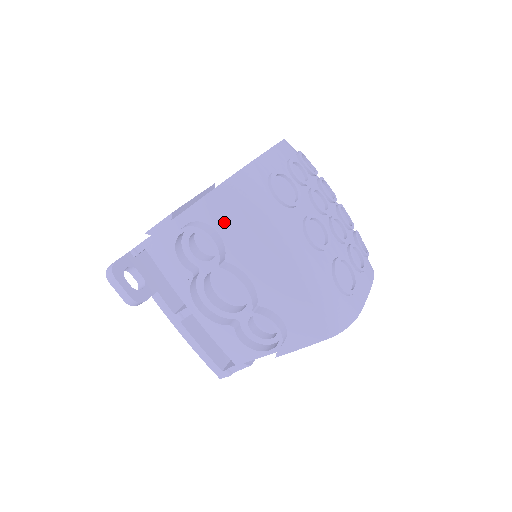
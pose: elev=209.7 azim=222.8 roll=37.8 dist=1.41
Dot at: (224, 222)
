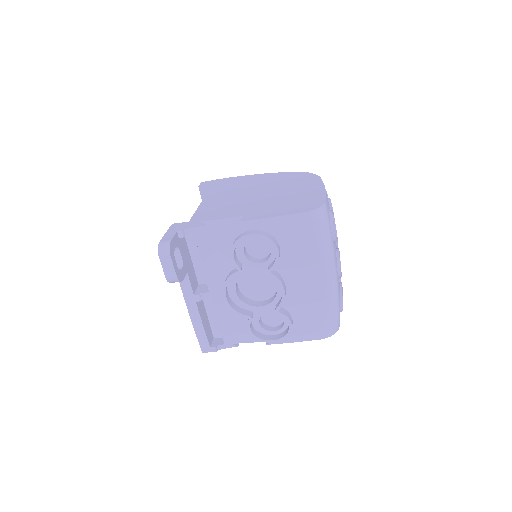
Dot at: (290, 240)
